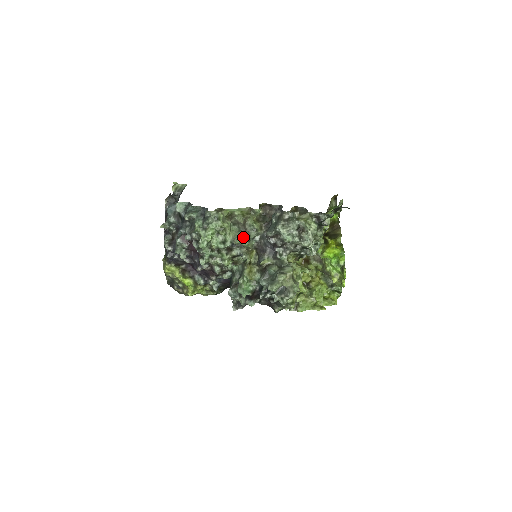
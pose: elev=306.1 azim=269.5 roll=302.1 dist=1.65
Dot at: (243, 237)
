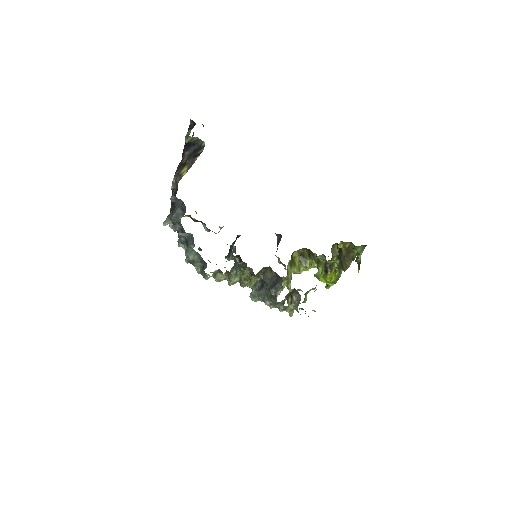
Dot at: occluded
